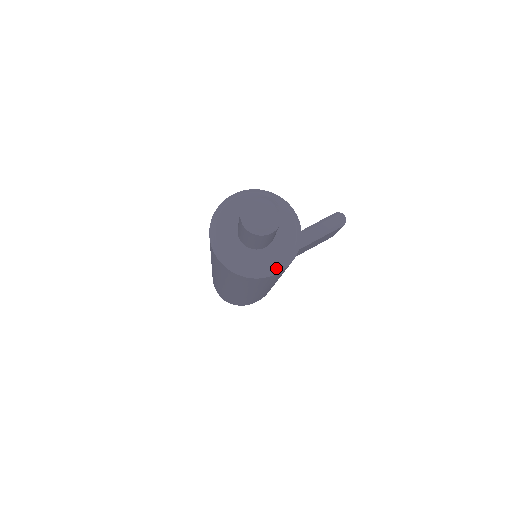
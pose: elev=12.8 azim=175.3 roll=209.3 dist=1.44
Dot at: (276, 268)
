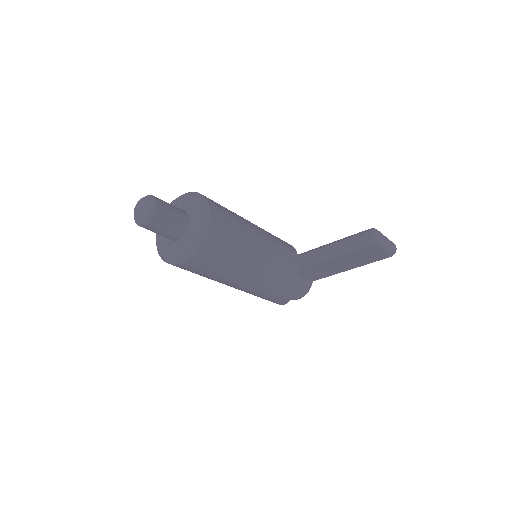
Dot at: (179, 258)
